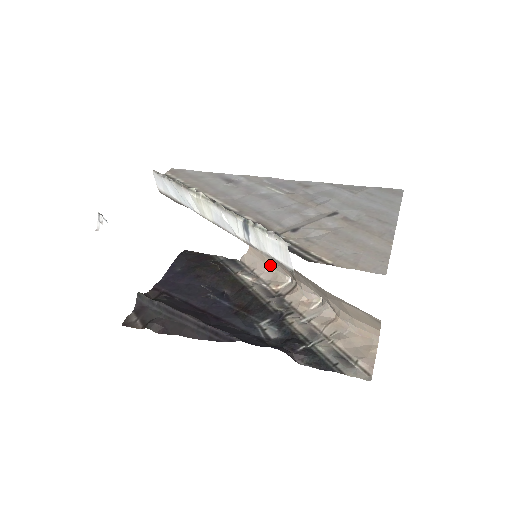
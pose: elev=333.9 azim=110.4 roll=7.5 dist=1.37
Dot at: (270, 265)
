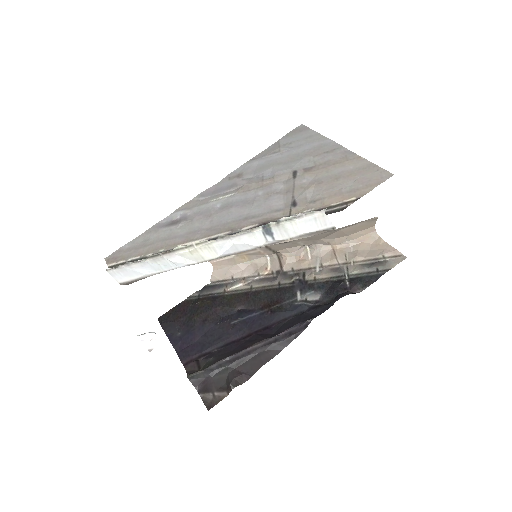
Dot at: (243, 262)
